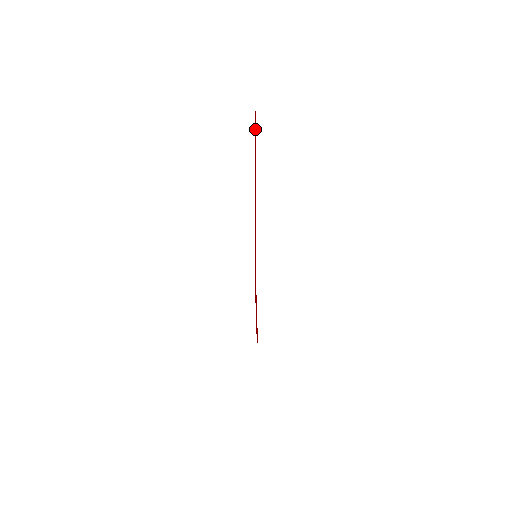
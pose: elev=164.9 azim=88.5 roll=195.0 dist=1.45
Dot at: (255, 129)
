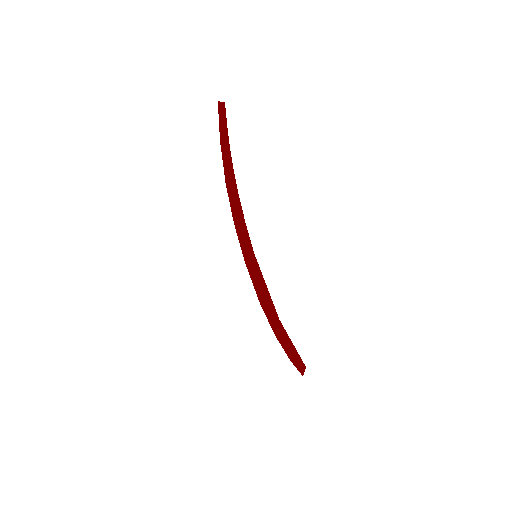
Dot at: (222, 130)
